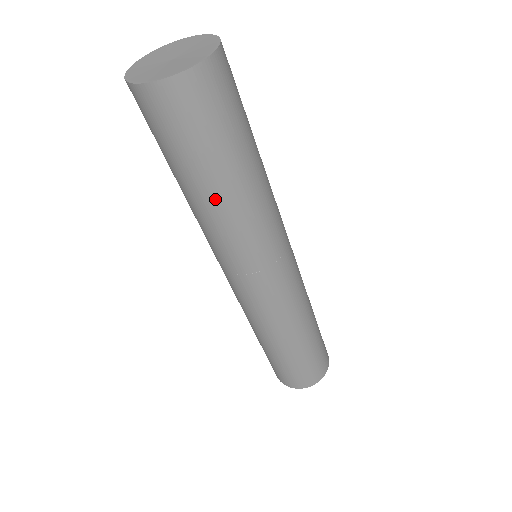
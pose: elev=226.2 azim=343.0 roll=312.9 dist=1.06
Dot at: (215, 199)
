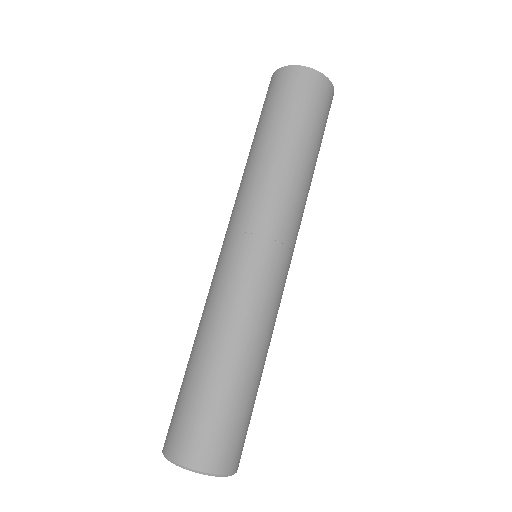
Dot at: (259, 150)
